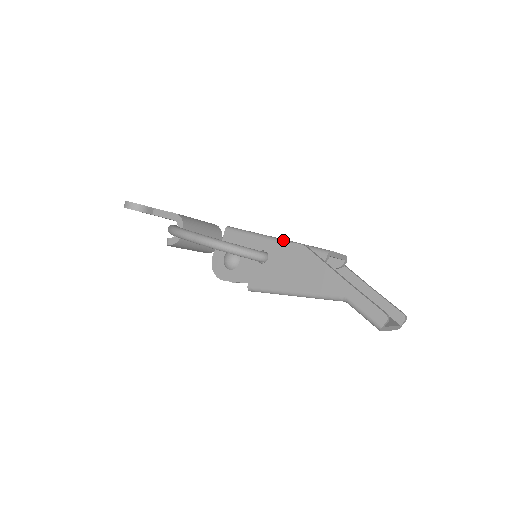
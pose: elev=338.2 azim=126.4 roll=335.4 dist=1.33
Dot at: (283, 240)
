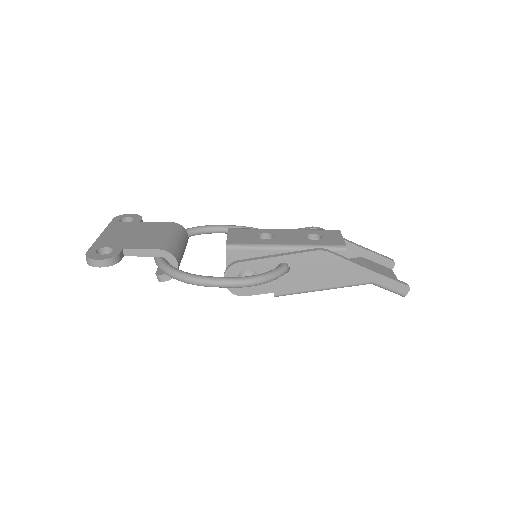
Dot at: (297, 246)
